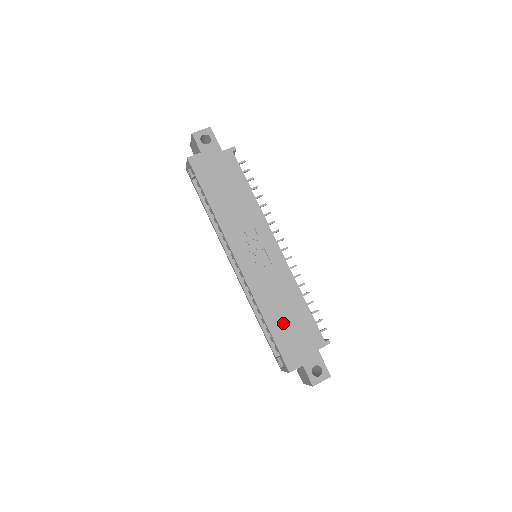
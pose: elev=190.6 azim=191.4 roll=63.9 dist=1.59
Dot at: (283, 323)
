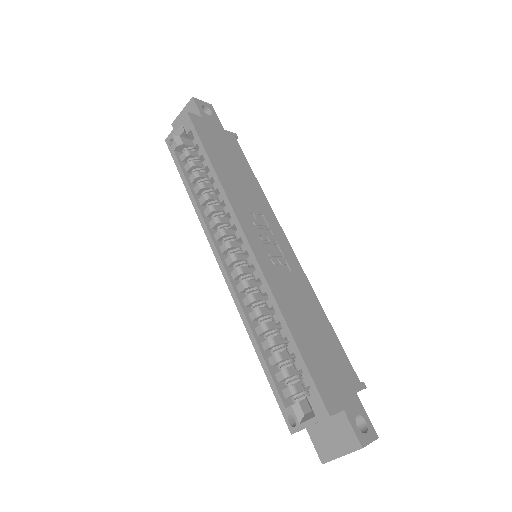
Dot at: (310, 339)
